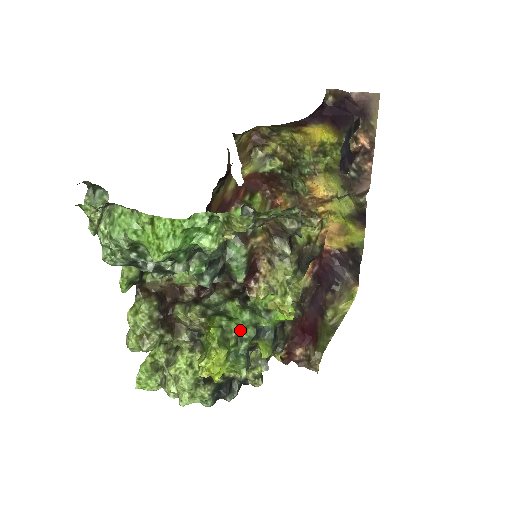
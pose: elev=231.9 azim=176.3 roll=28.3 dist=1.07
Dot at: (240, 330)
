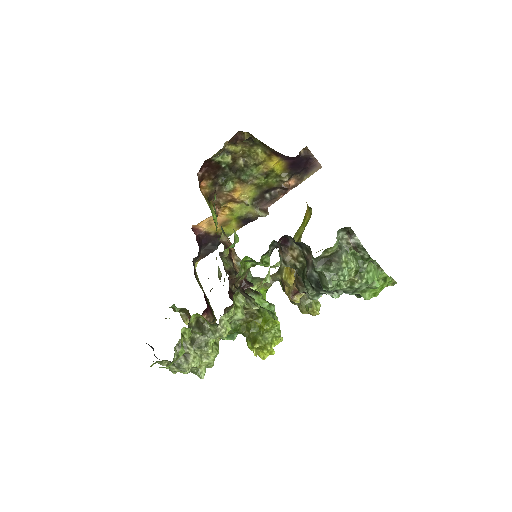
Dot at: occluded
